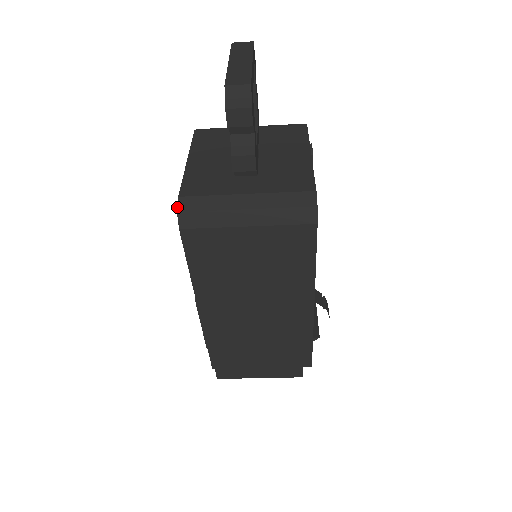
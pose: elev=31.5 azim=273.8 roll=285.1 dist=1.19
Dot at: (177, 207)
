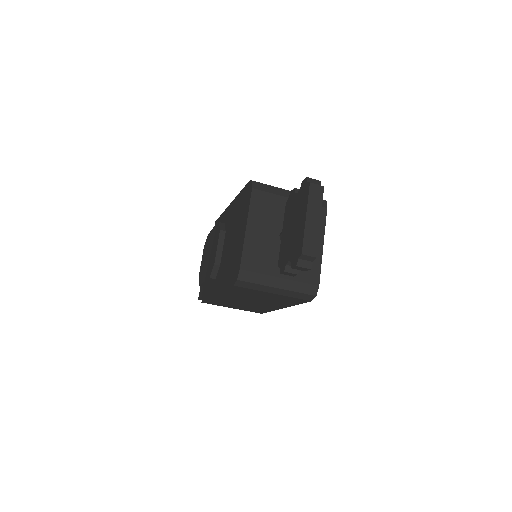
Dot at: (238, 276)
